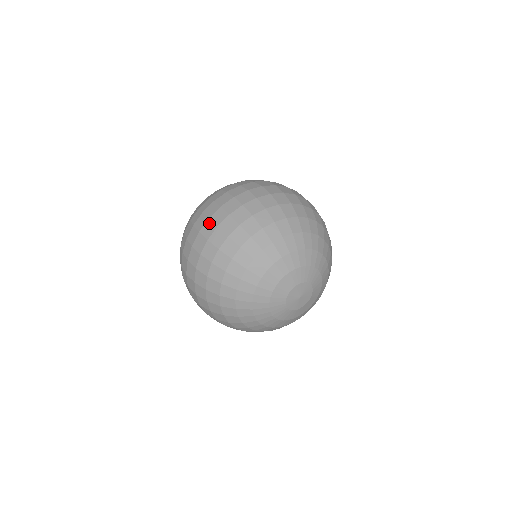
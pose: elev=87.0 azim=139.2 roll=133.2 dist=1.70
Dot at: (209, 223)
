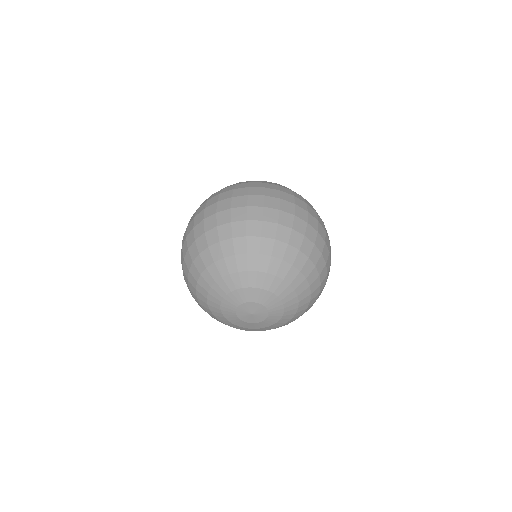
Dot at: (214, 206)
